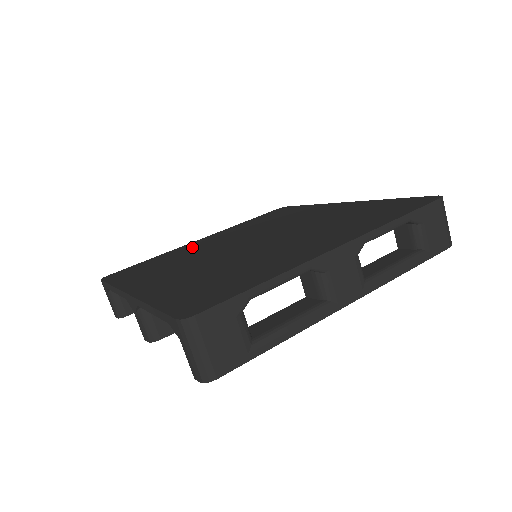
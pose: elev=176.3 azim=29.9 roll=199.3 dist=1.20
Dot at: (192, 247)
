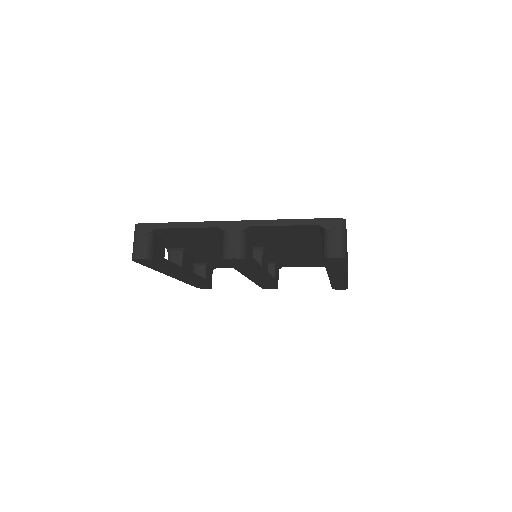
Dot at: occluded
